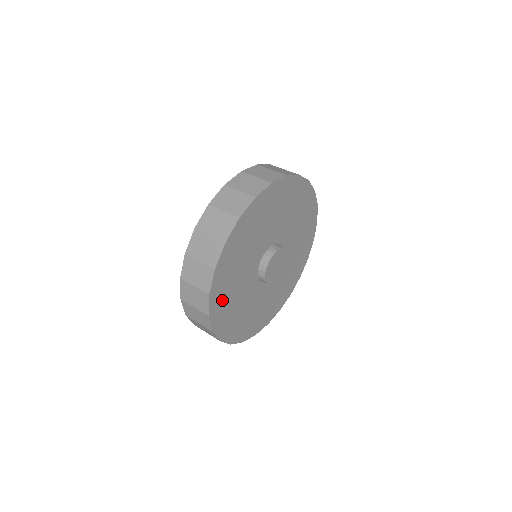
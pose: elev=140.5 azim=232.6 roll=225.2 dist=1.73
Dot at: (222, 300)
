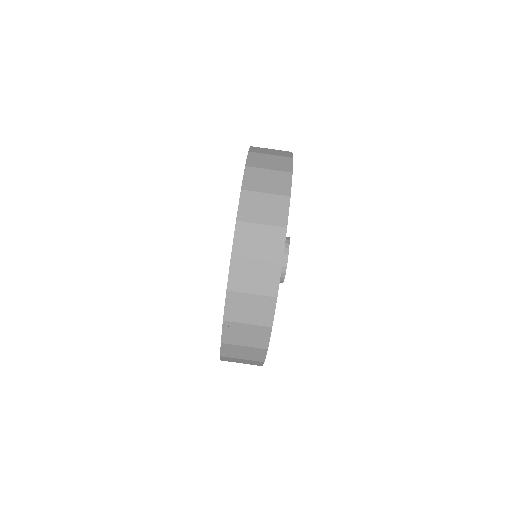
Dot at: occluded
